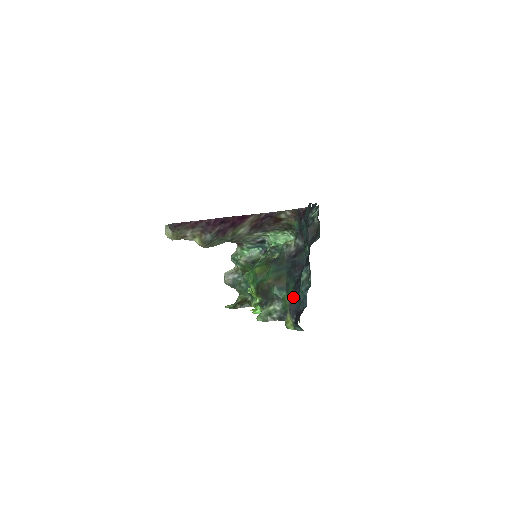
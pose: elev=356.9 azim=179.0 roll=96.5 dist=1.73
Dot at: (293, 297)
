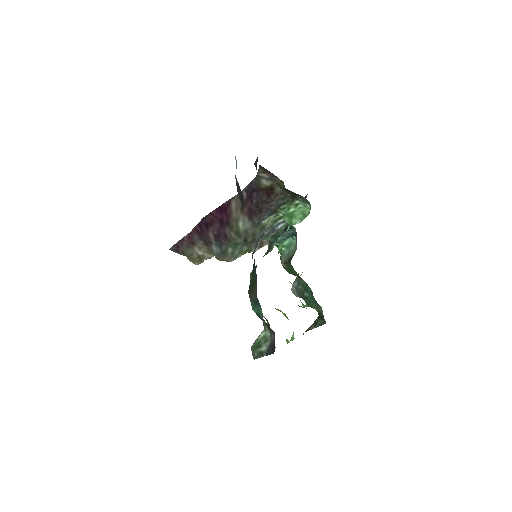
Dot at: occluded
